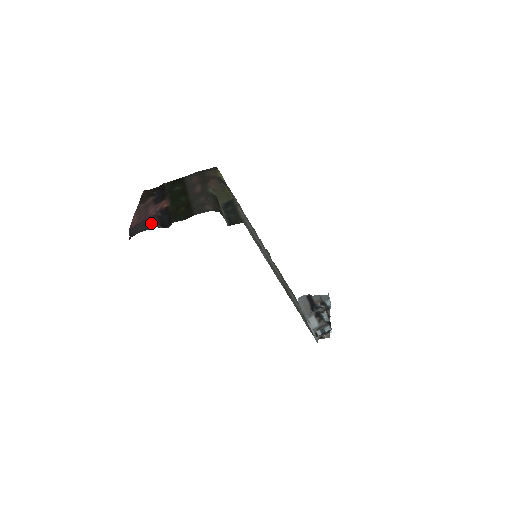
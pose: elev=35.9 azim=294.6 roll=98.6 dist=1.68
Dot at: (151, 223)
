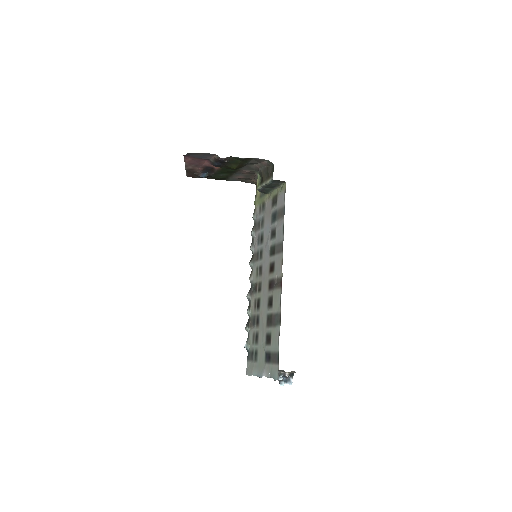
Dot at: (209, 156)
